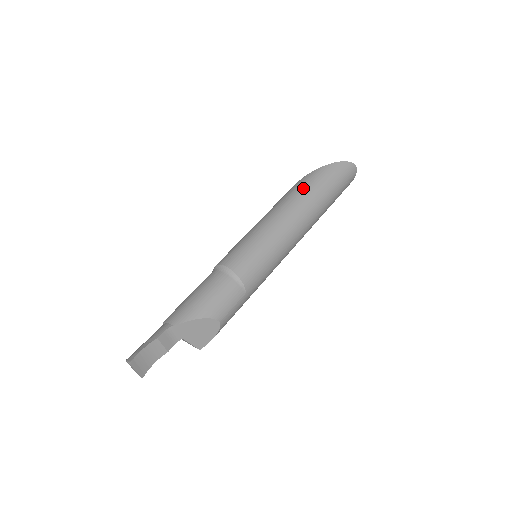
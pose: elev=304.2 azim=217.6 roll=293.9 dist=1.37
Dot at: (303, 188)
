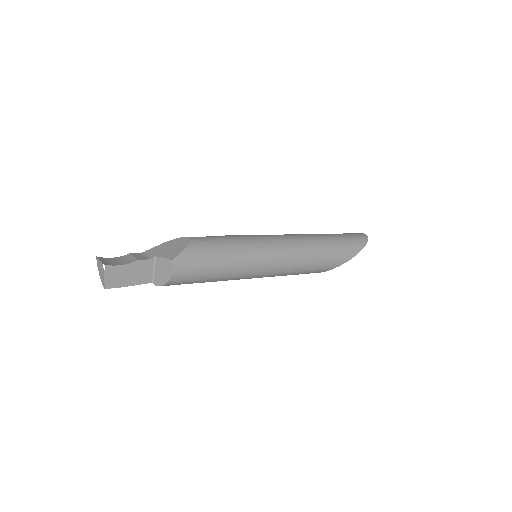
Dot at: occluded
